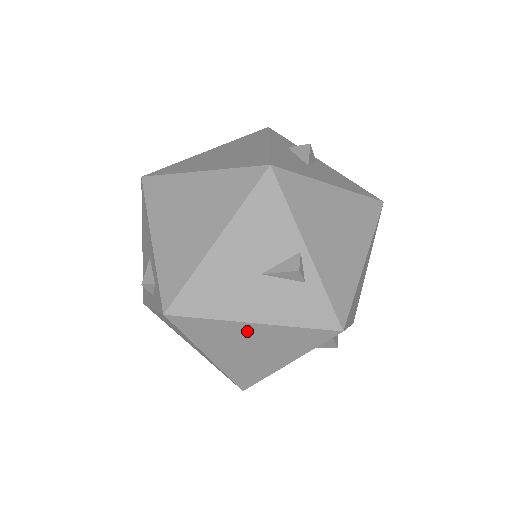
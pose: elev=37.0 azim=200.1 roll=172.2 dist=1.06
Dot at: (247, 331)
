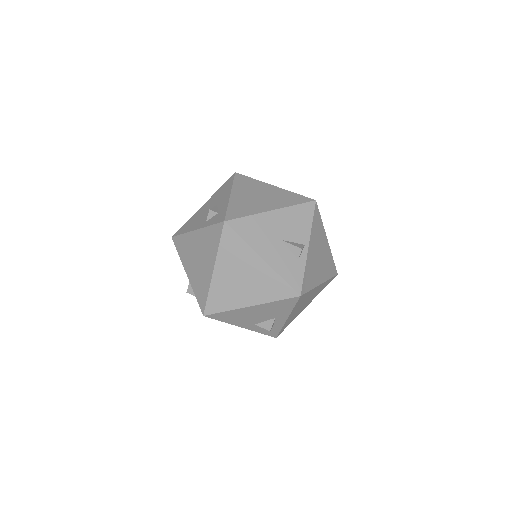
Dot at: (254, 263)
